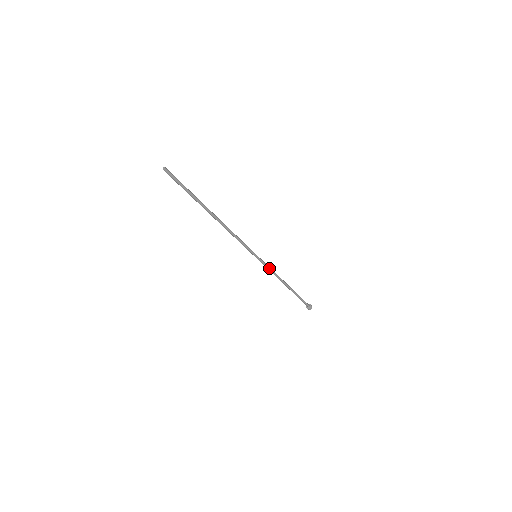
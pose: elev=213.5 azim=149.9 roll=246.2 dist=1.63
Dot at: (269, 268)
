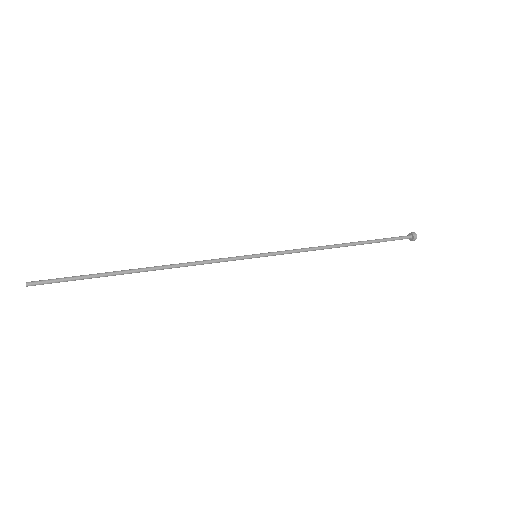
Dot at: (291, 252)
